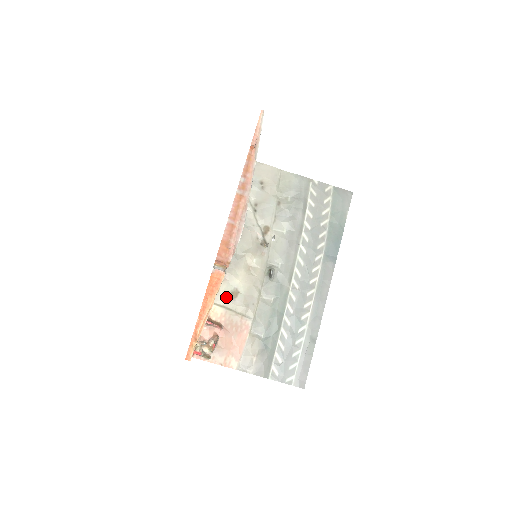
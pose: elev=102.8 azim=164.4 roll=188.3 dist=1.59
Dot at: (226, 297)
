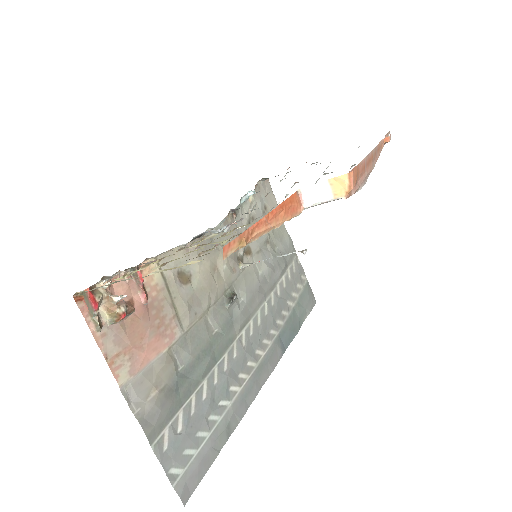
Dot at: (175, 271)
